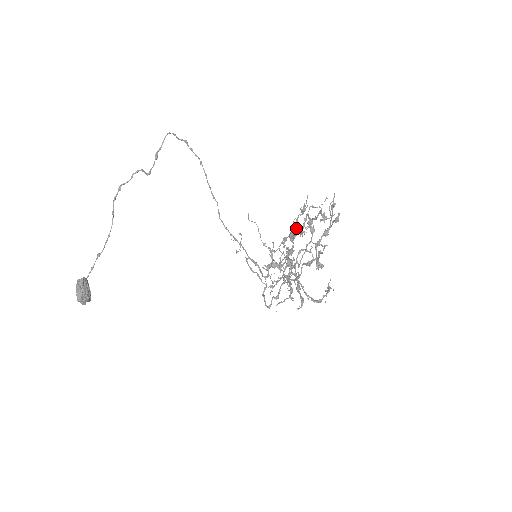
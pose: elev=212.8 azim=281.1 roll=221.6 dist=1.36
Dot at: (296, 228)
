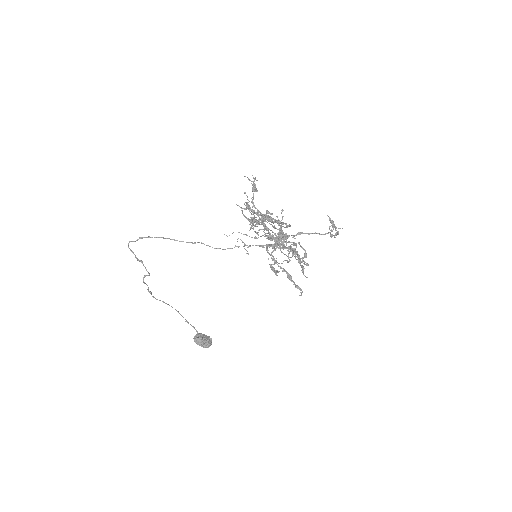
Dot at: occluded
